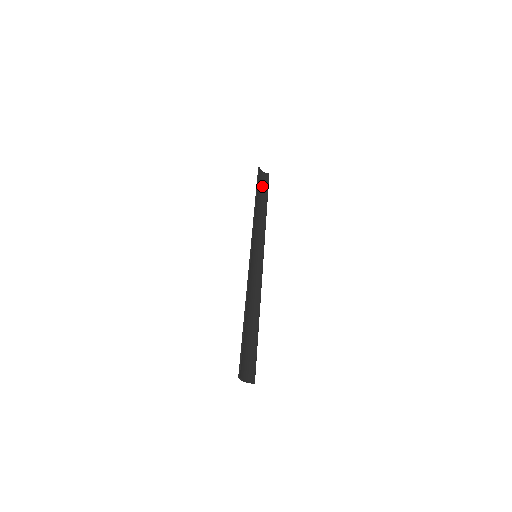
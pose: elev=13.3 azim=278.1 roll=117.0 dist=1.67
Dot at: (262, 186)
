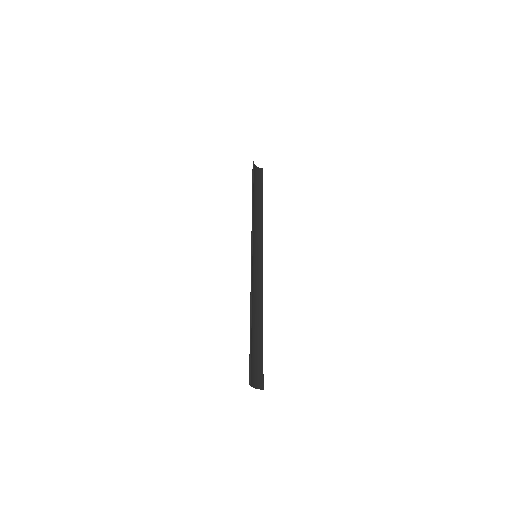
Dot at: (257, 182)
